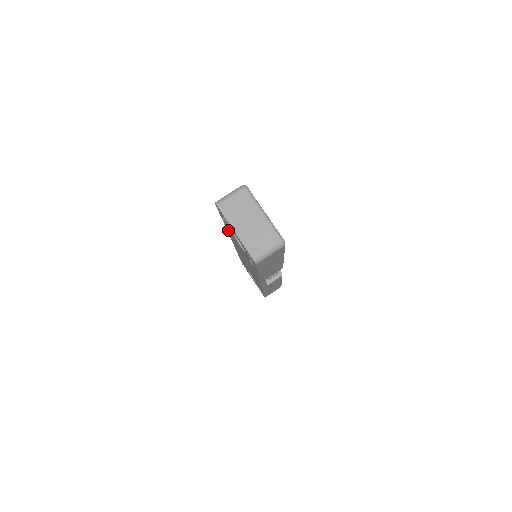
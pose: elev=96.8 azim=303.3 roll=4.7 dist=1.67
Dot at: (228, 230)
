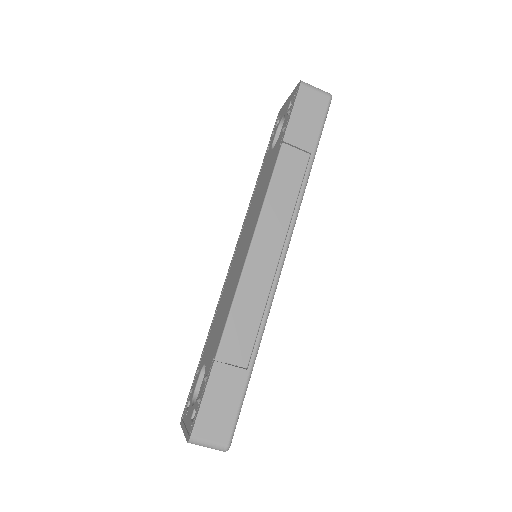
Dot at: (219, 338)
